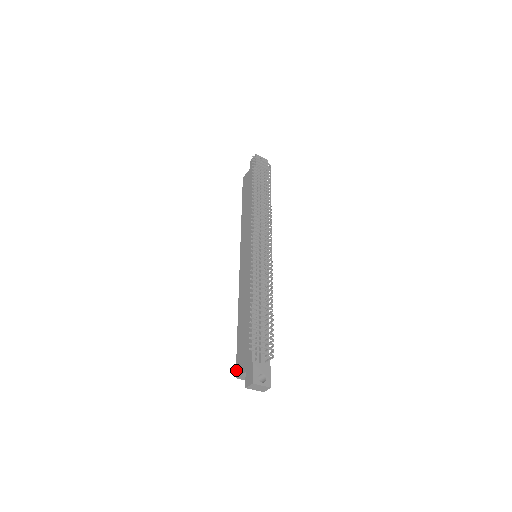
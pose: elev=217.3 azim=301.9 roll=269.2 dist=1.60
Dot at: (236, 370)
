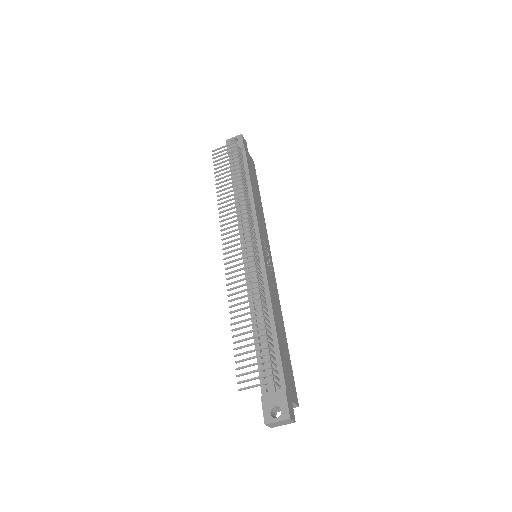
Dot at: occluded
